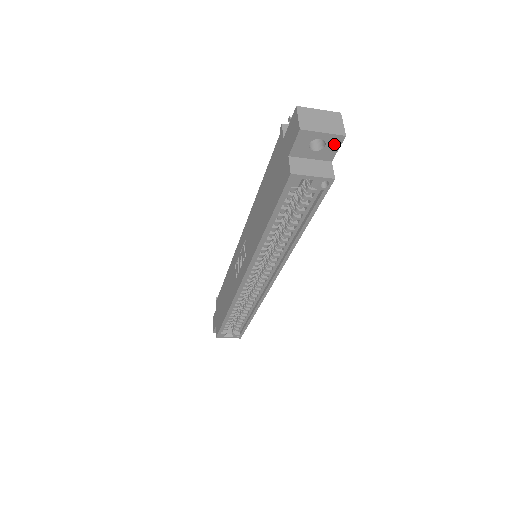
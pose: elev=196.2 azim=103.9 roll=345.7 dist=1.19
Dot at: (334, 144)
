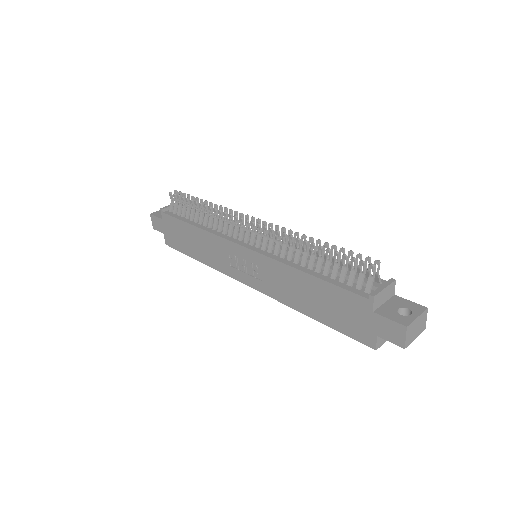
Dot at: occluded
